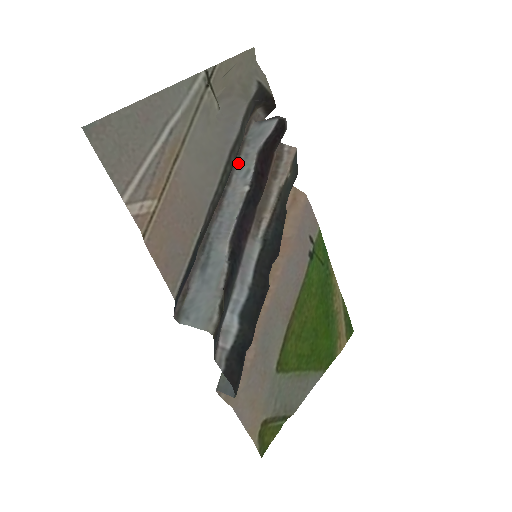
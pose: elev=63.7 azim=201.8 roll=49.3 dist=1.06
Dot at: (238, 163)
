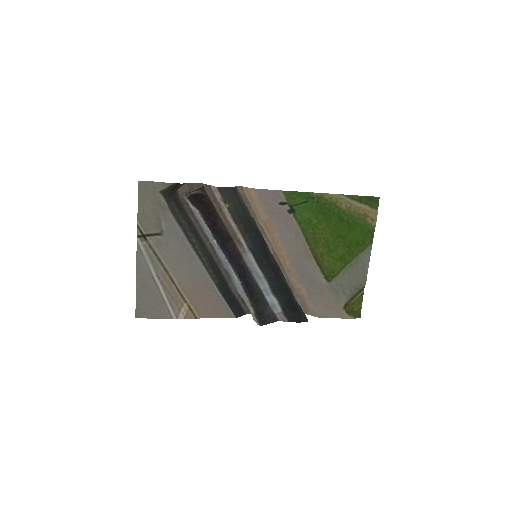
Dot at: (201, 225)
